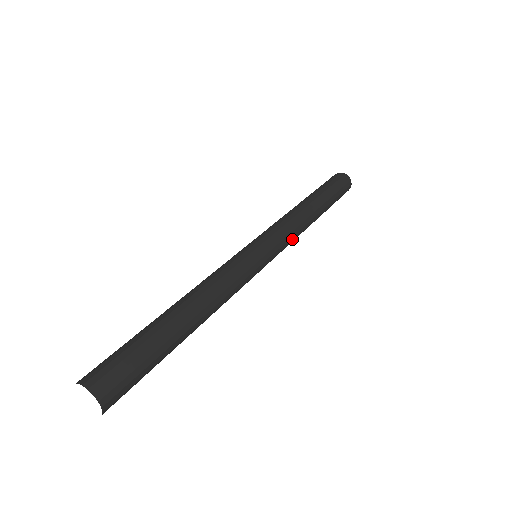
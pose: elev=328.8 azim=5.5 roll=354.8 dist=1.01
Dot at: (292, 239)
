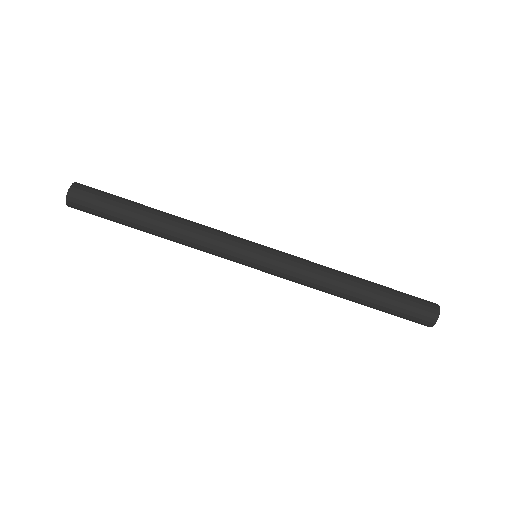
Dot at: (300, 277)
